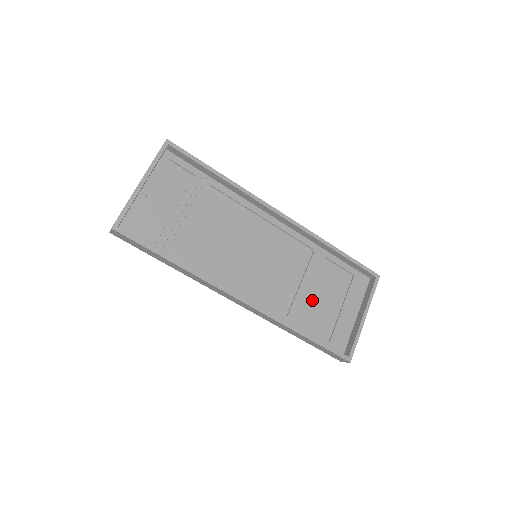
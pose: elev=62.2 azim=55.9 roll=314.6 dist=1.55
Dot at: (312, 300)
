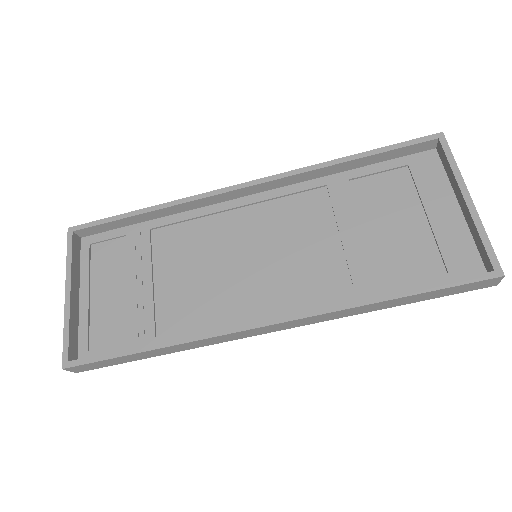
Dot at: (374, 243)
